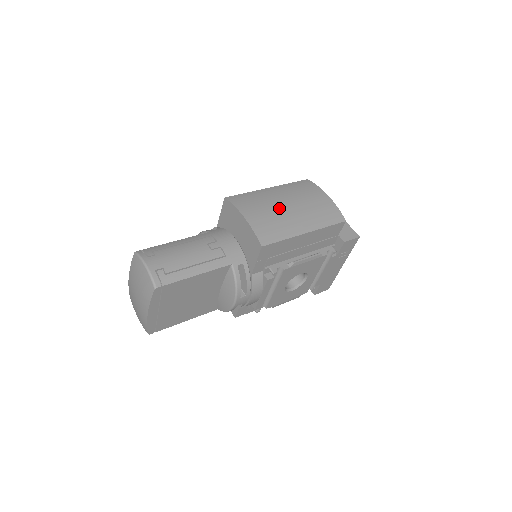
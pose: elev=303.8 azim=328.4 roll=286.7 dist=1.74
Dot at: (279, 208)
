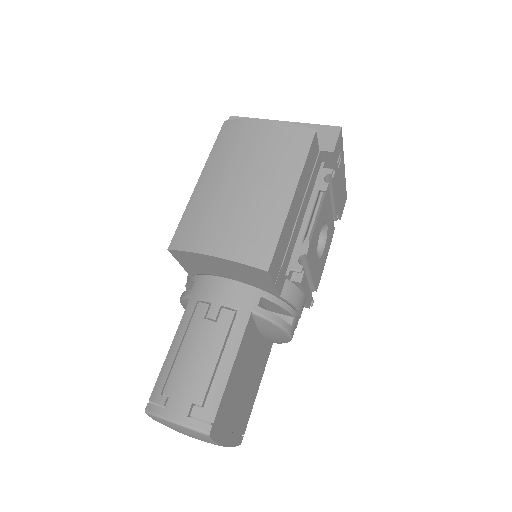
Dot at: (236, 199)
